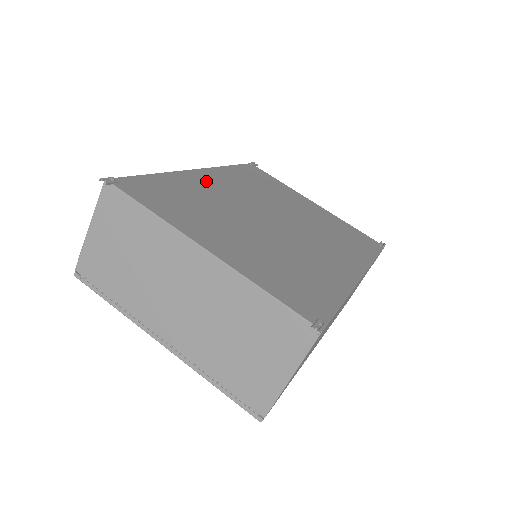
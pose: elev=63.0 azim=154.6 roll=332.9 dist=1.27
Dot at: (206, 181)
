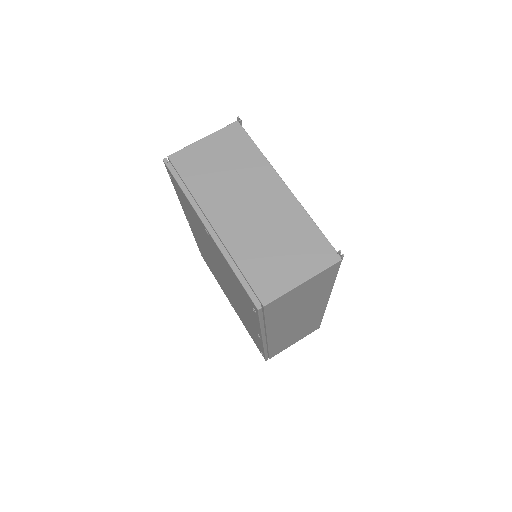
Dot at: occluded
